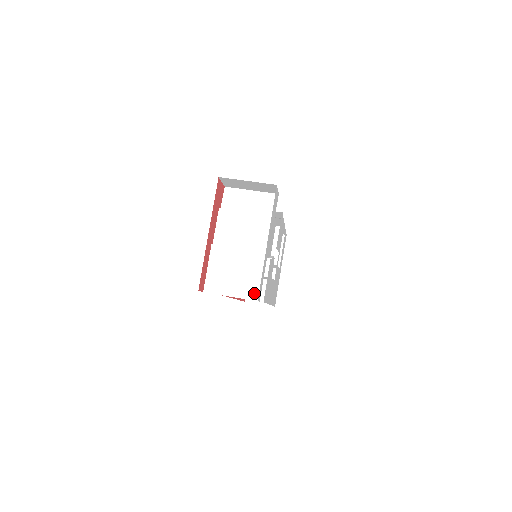
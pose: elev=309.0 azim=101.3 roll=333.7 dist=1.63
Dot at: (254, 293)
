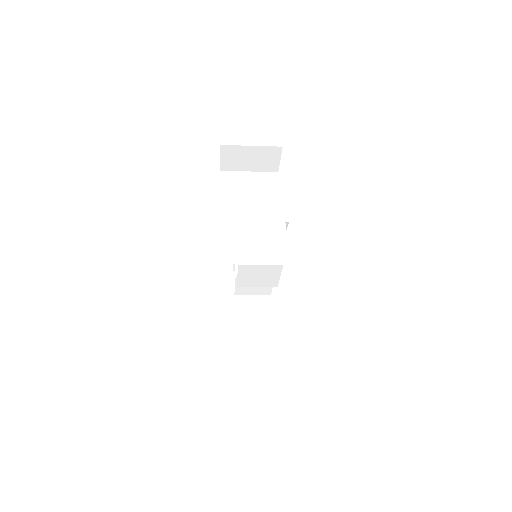
Dot at: (280, 256)
